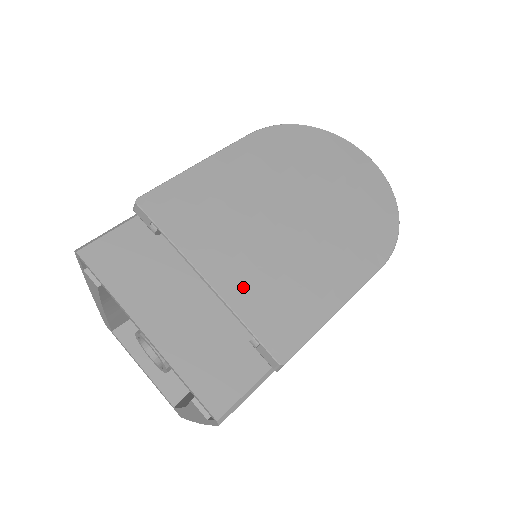
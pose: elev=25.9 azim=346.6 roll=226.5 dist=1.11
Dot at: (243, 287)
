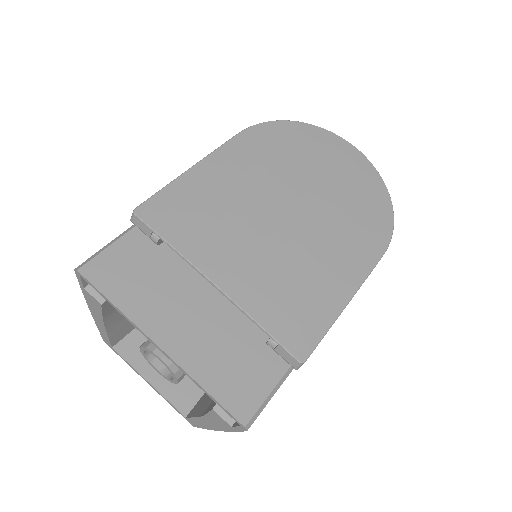
Dot at: (254, 289)
